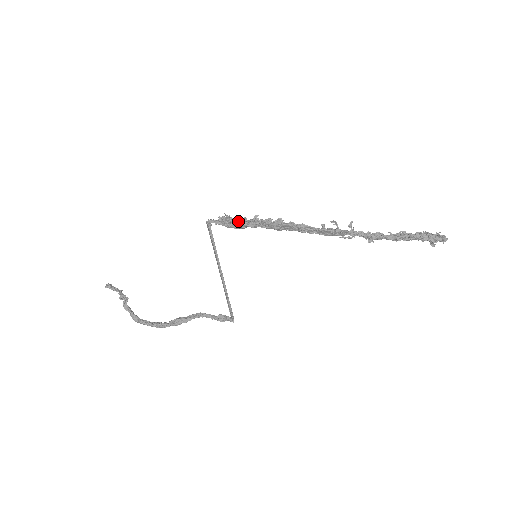
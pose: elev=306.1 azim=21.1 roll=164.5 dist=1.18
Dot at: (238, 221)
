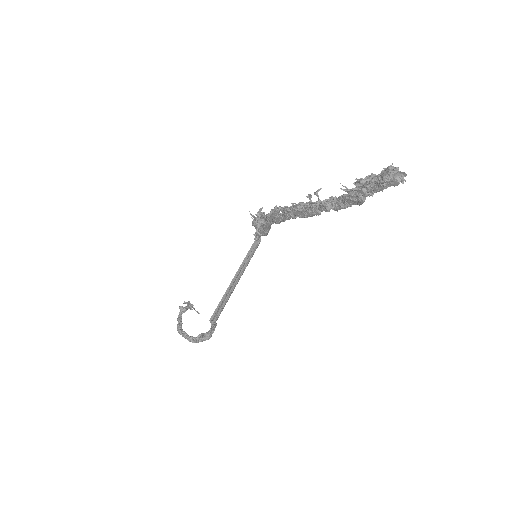
Dot at: occluded
